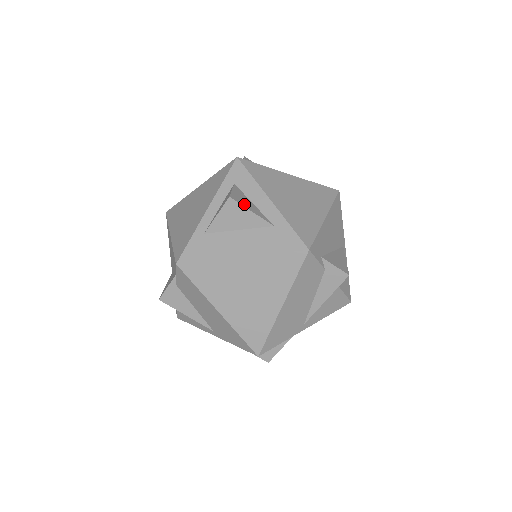
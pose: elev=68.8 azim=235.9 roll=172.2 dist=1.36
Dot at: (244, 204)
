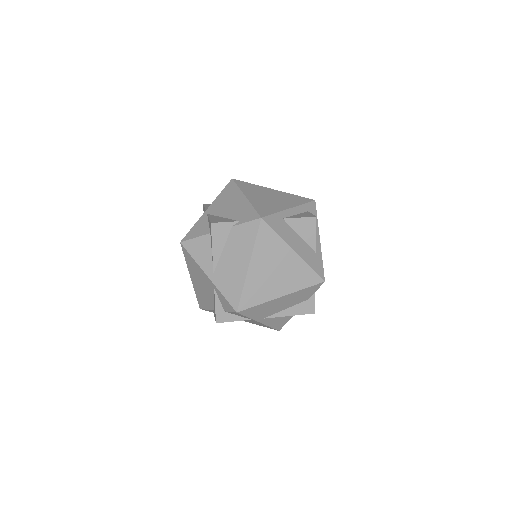
Dot at: (315, 227)
